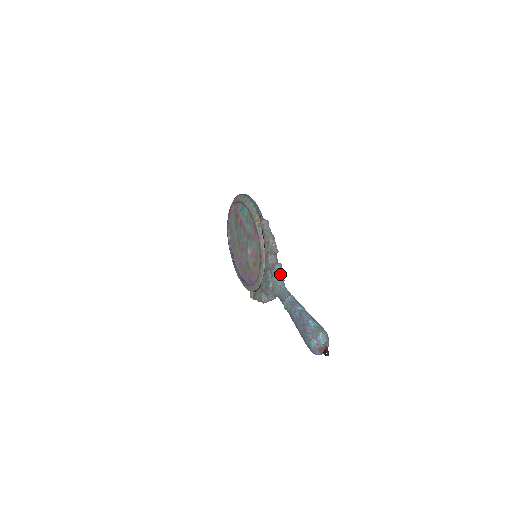
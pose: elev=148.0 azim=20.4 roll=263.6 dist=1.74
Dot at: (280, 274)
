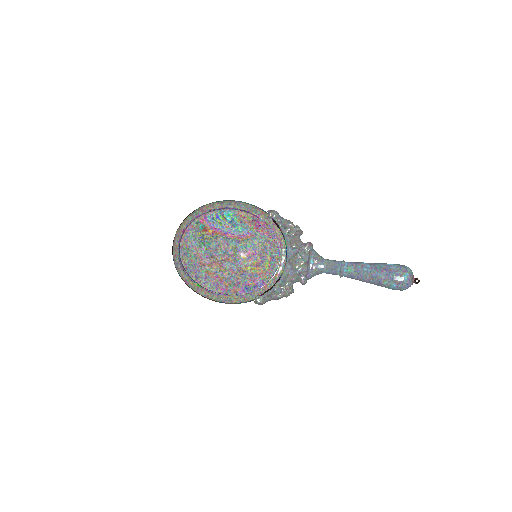
Dot at: (315, 251)
